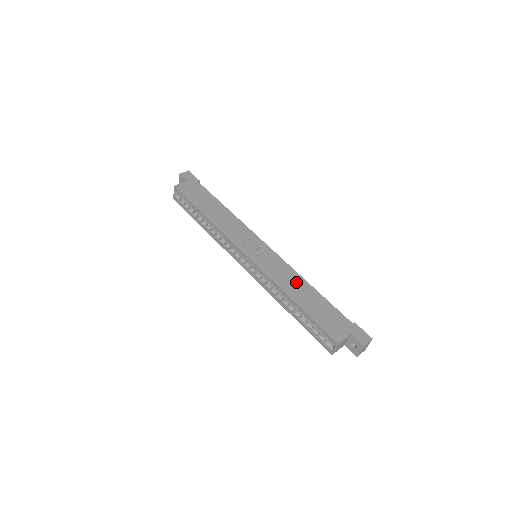
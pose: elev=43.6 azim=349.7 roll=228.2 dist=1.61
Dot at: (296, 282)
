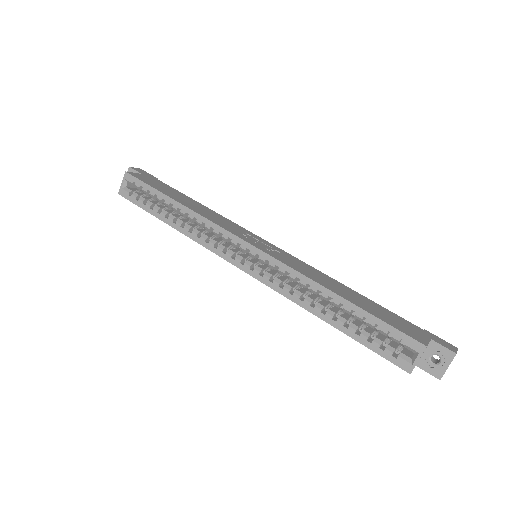
Dot at: (328, 280)
